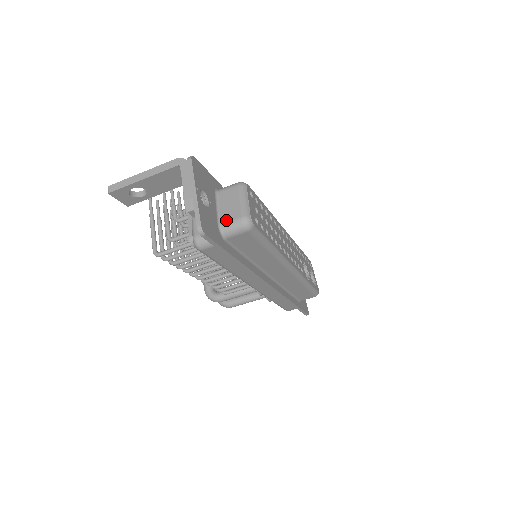
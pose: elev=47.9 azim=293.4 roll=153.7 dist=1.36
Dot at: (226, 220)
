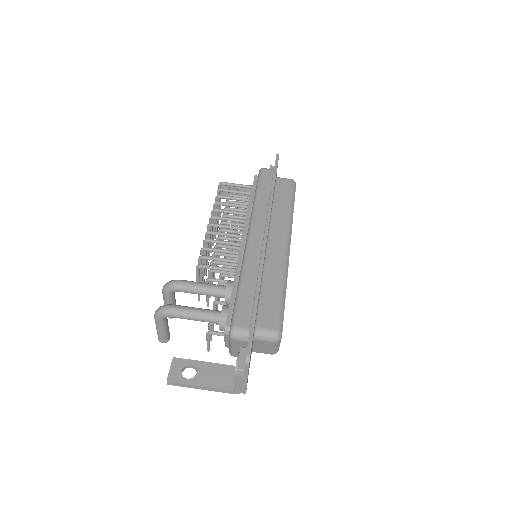
Dot at: occluded
